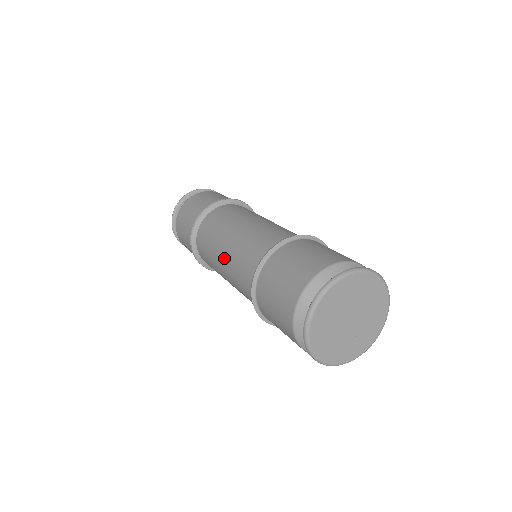
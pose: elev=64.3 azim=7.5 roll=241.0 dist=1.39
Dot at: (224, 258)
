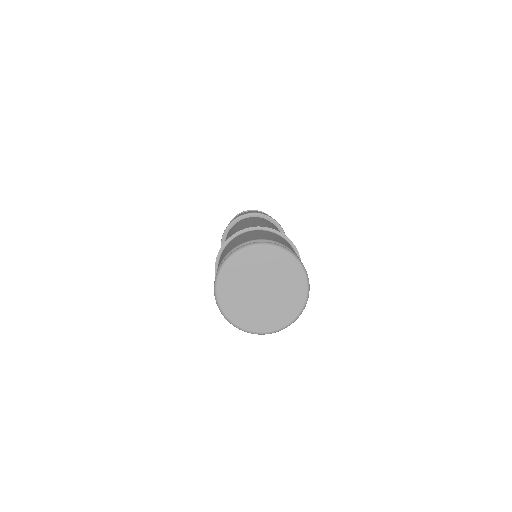
Dot at: occluded
